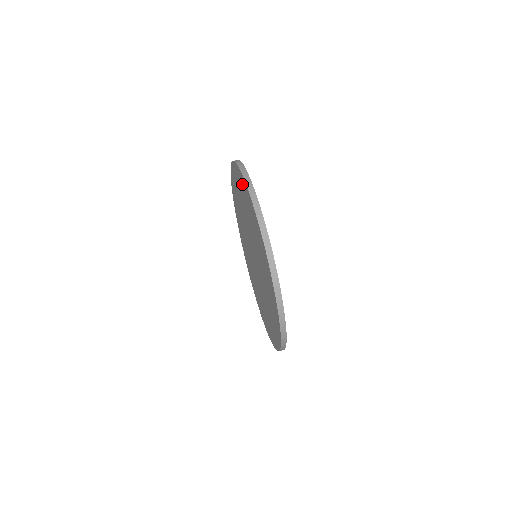
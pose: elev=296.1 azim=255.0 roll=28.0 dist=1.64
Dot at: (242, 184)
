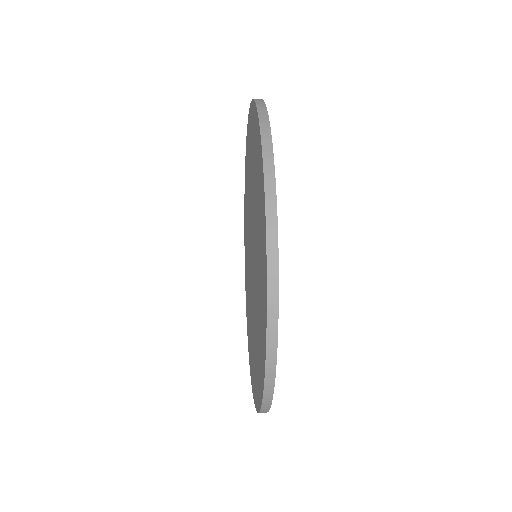
Dot at: (245, 195)
